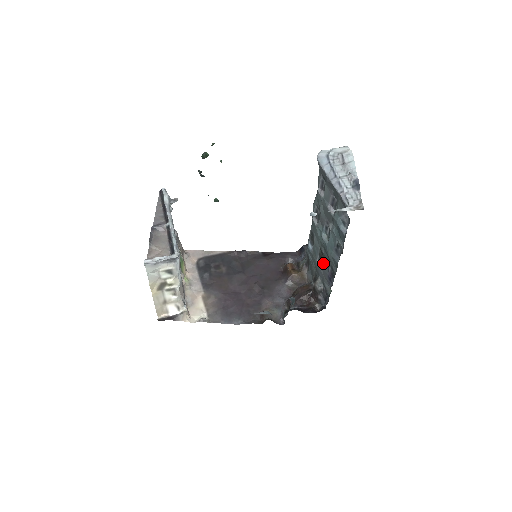
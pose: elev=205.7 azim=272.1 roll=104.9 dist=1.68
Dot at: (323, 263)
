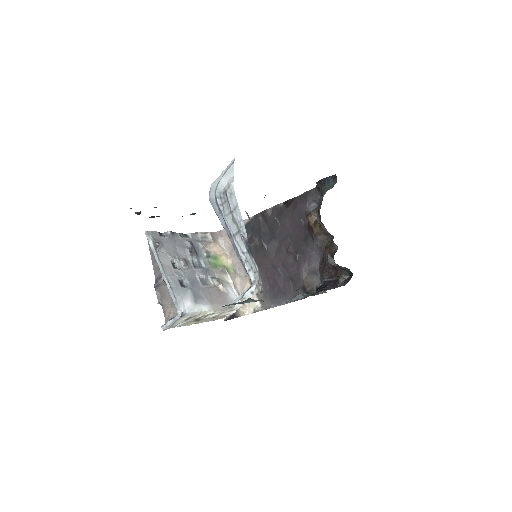
Dot at: occluded
